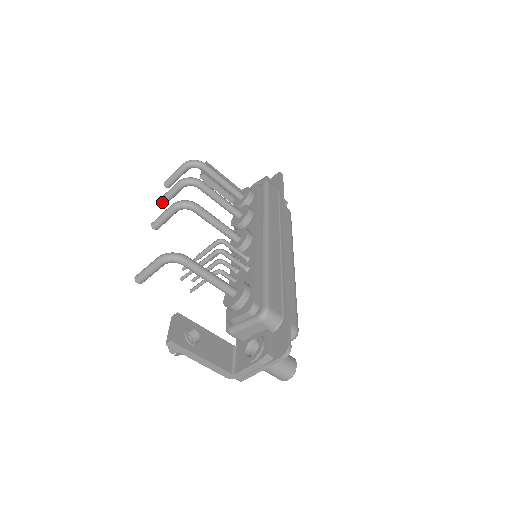
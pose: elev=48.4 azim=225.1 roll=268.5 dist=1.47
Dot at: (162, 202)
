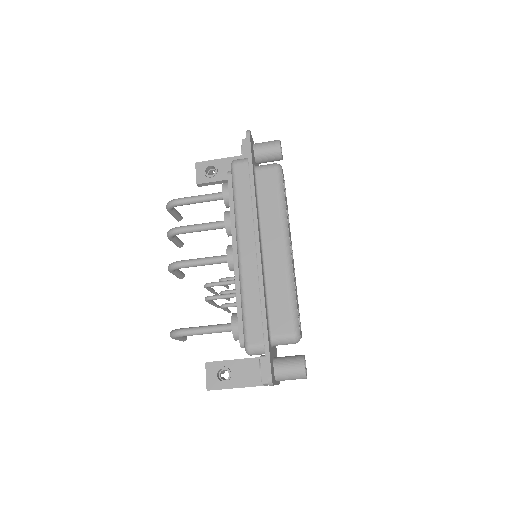
Dot at: occluded
